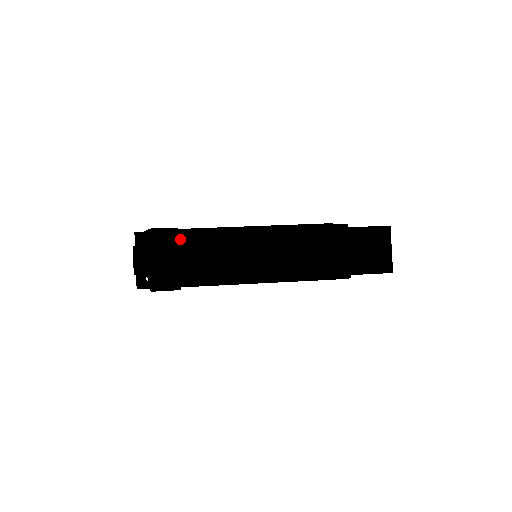
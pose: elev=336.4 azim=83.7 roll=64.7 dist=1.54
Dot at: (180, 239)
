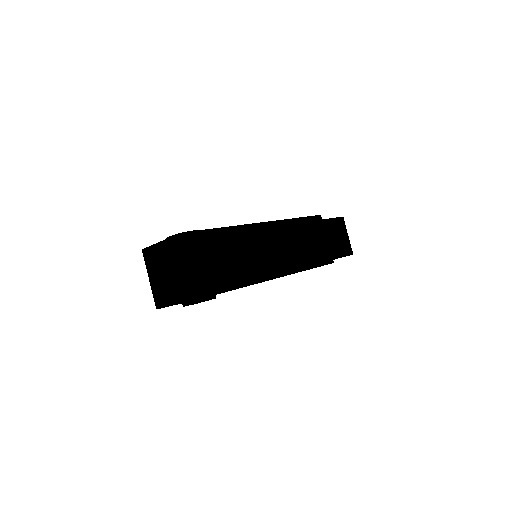
Dot at: (224, 238)
